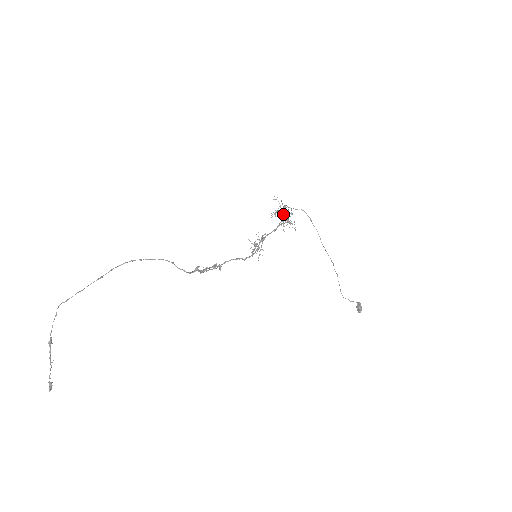
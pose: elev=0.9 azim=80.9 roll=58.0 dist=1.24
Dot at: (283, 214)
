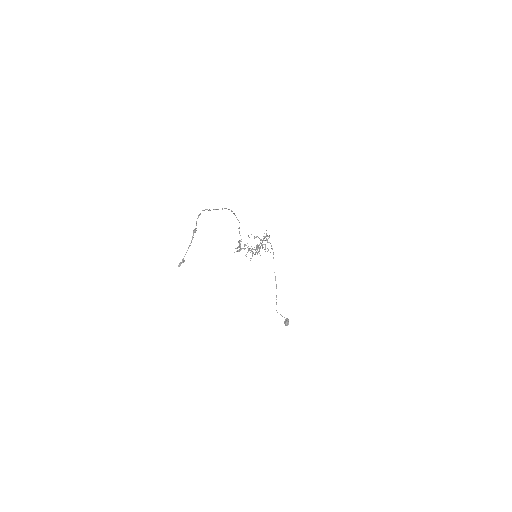
Dot at: (262, 240)
